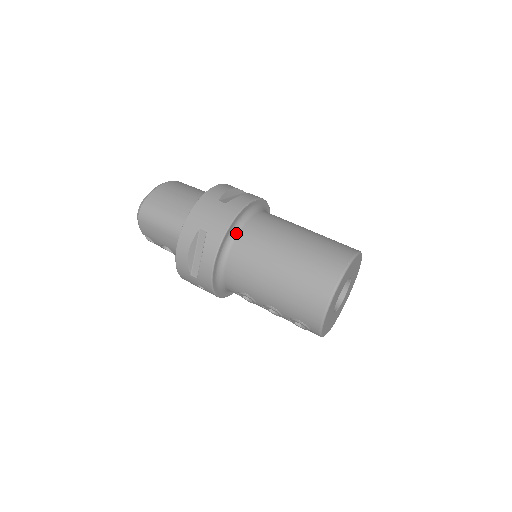
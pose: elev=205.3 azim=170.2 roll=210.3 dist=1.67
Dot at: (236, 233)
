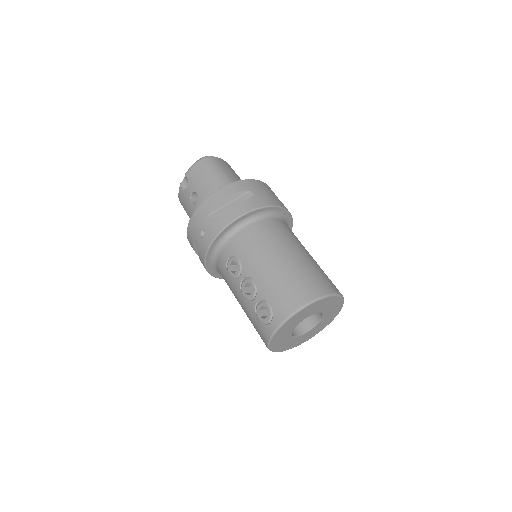
Dot at: (271, 216)
